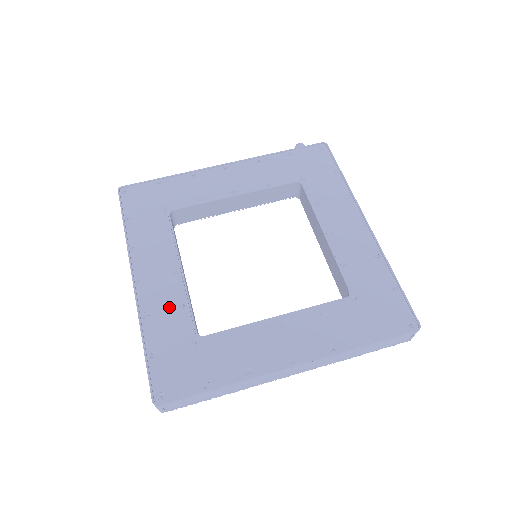
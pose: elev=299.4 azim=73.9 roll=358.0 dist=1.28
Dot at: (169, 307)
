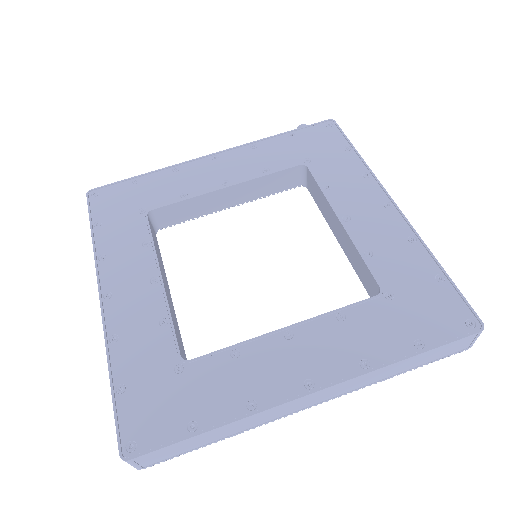
Dot at: (144, 326)
